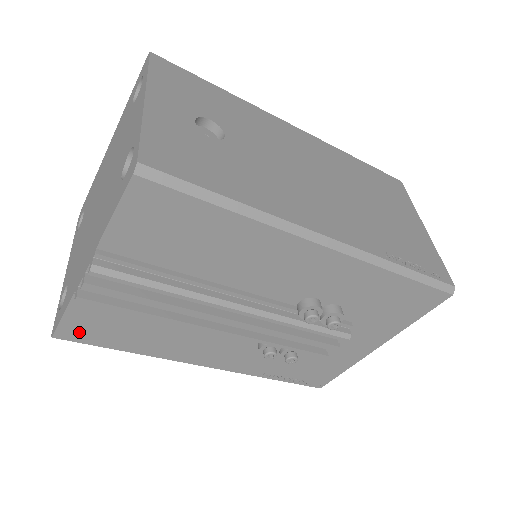
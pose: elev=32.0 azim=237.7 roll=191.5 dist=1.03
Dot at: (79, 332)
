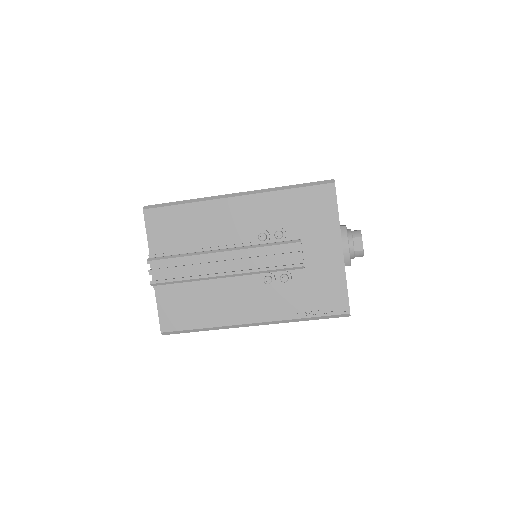
Dot at: (170, 321)
